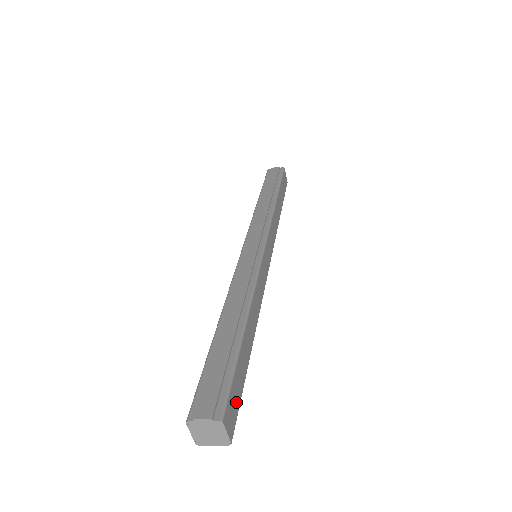
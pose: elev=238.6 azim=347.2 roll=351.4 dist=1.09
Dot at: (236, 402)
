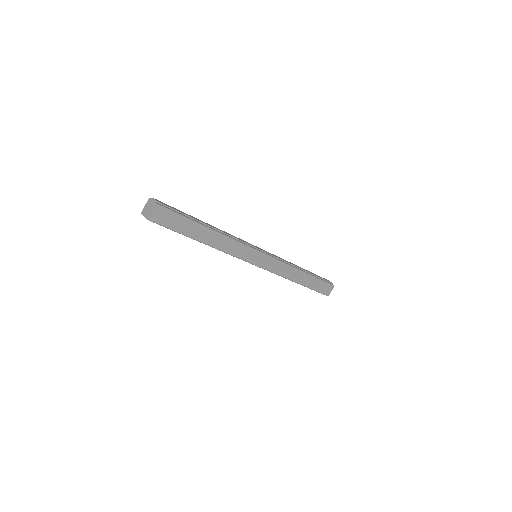
Dot at: (168, 222)
